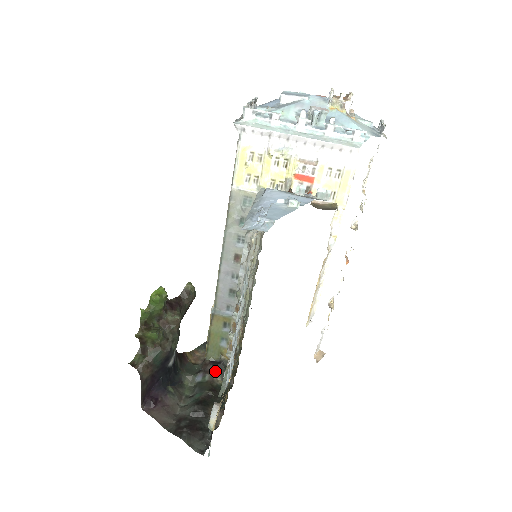
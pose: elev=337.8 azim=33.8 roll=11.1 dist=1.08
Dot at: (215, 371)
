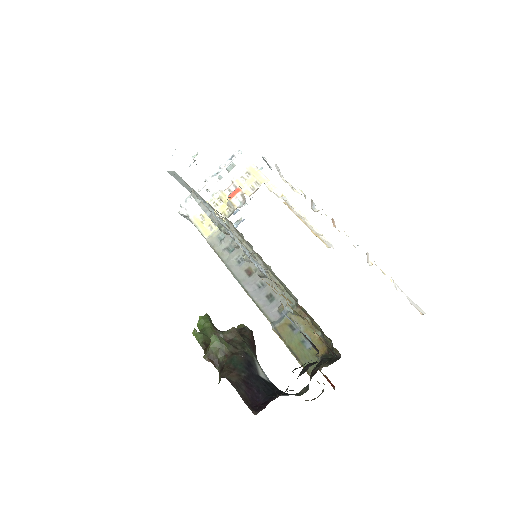
Dot at: (320, 366)
